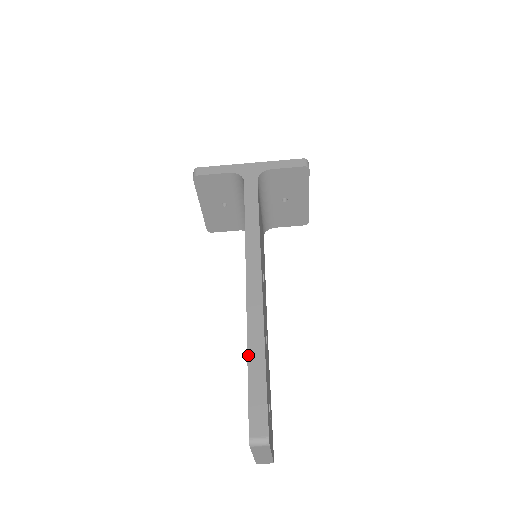
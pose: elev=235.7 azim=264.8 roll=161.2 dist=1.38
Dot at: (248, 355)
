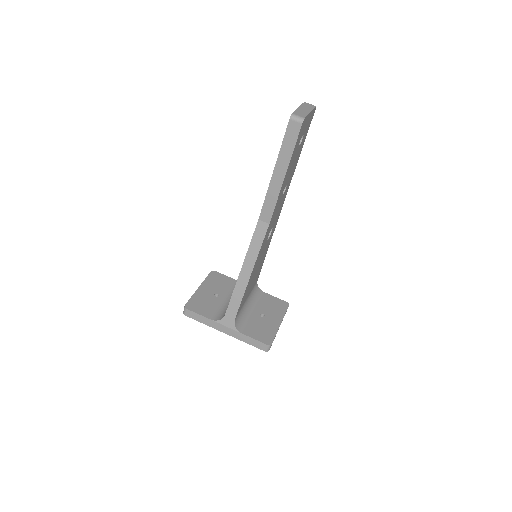
Dot at: occluded
